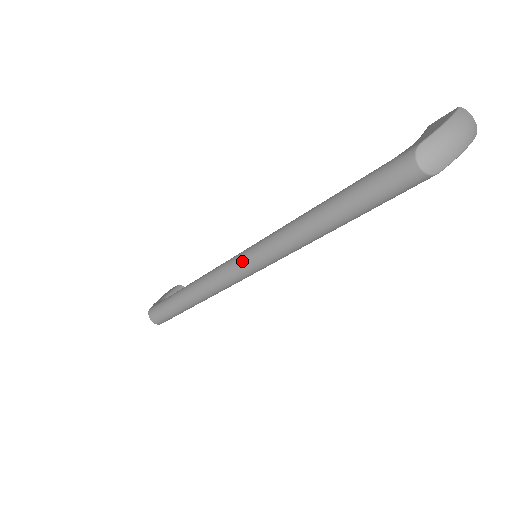
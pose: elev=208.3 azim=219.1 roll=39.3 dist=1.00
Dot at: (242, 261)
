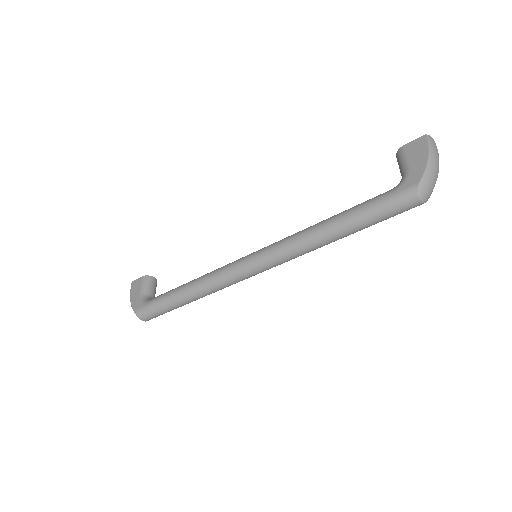
Dot at: (253, 268)
